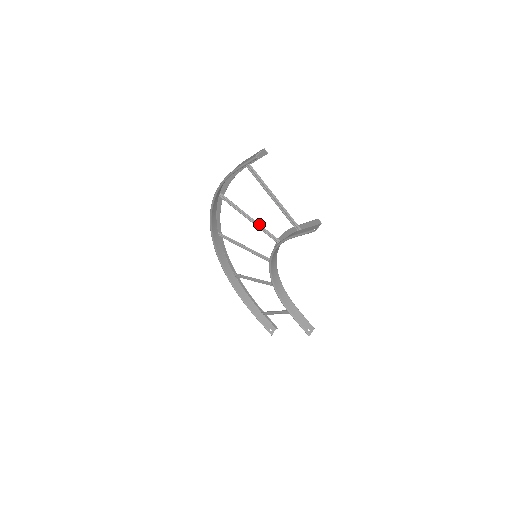
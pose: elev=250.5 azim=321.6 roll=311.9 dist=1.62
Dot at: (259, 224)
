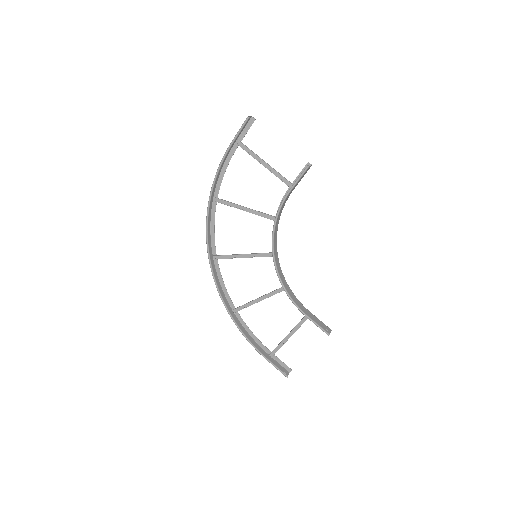
Dot at: (255, 210)
